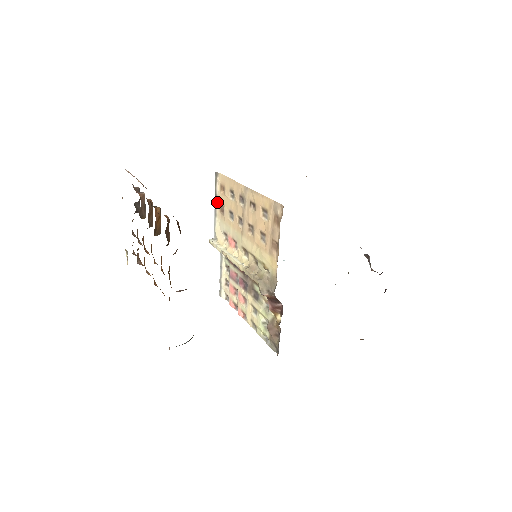
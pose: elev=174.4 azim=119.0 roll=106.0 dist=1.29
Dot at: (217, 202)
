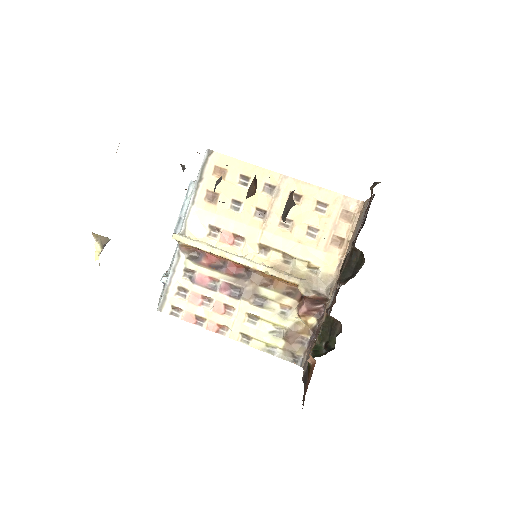
Dot at: (201, 187)
